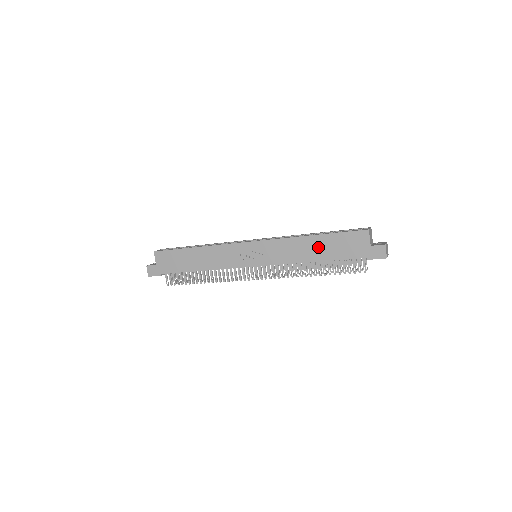
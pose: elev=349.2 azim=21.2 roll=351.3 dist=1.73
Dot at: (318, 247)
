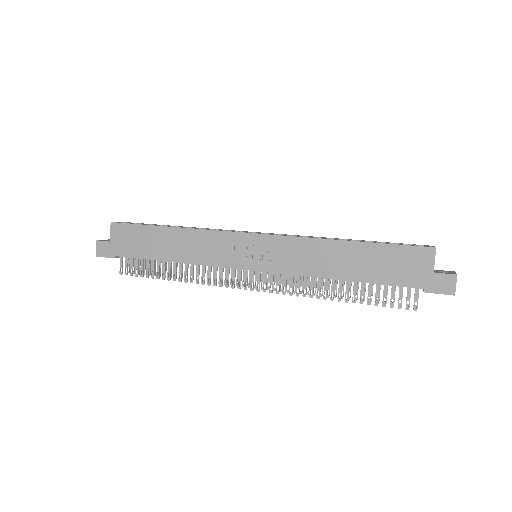
Dot at: (352, 259)
